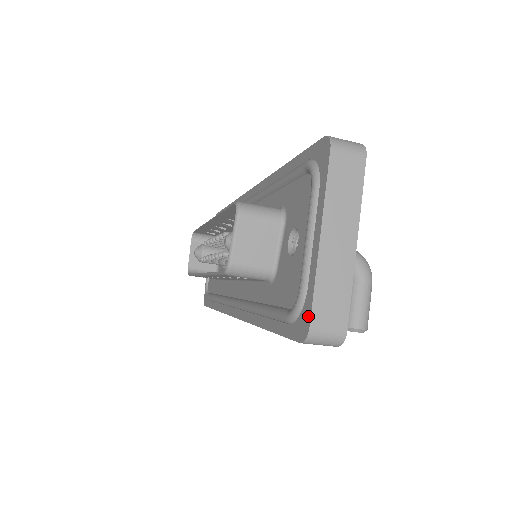
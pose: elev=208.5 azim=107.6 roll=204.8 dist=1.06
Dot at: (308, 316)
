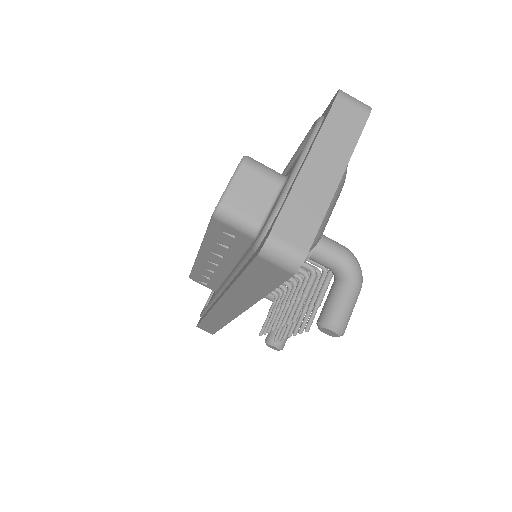
Dot at: (272, 226)
